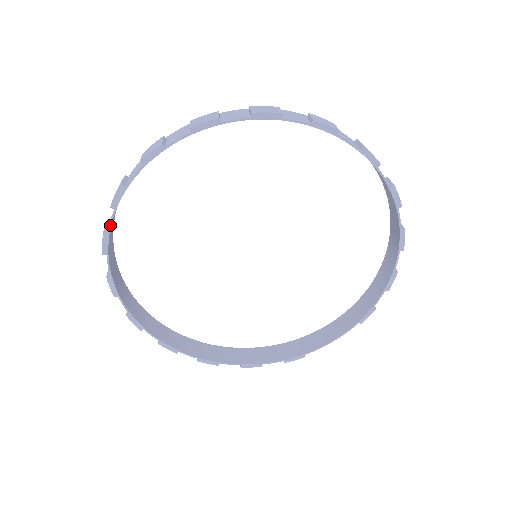
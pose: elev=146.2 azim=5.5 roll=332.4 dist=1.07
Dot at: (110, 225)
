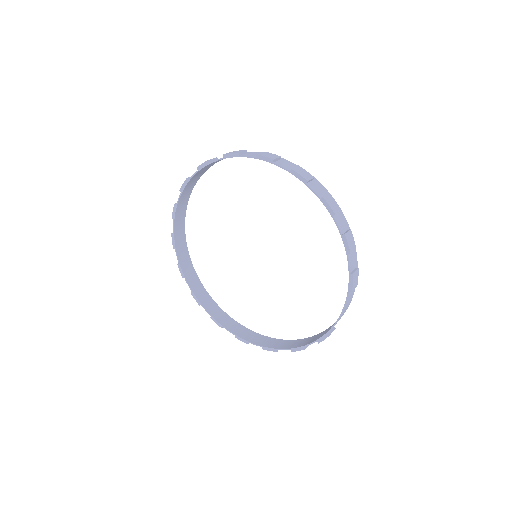
Dot at: (178, 259)
